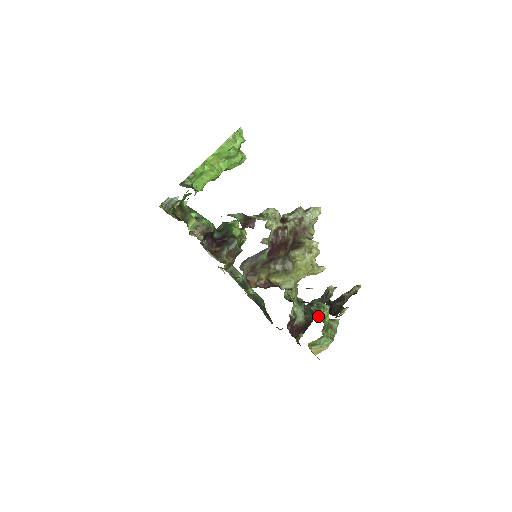
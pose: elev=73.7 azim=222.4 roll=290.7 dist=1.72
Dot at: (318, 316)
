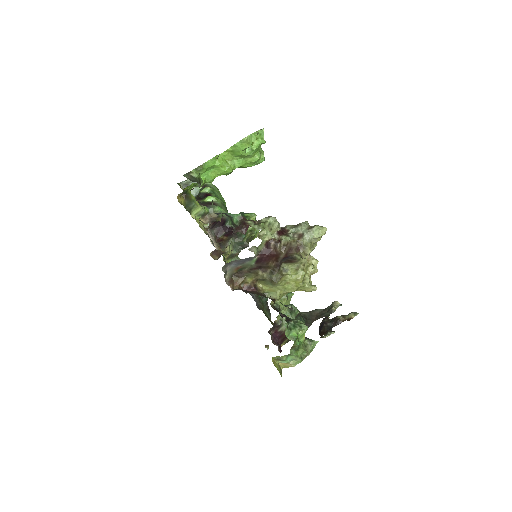
Dot at: (290, 334)
